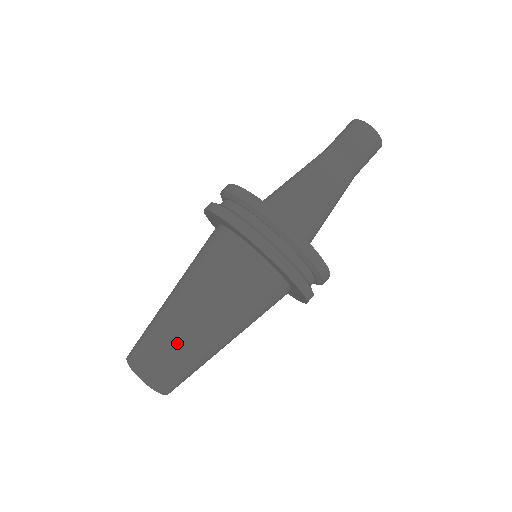
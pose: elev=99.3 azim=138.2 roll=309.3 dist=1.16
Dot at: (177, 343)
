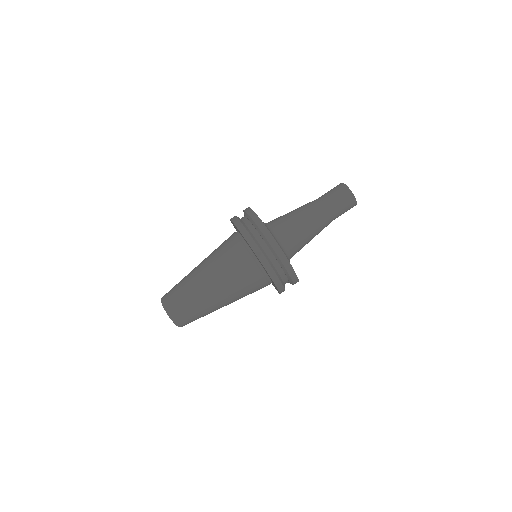
Dot at: (189, 291)
